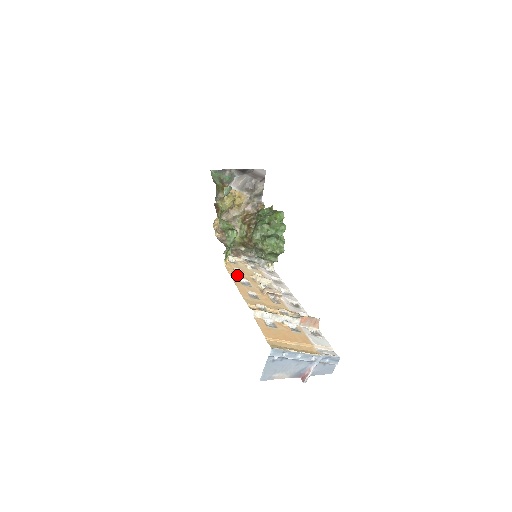
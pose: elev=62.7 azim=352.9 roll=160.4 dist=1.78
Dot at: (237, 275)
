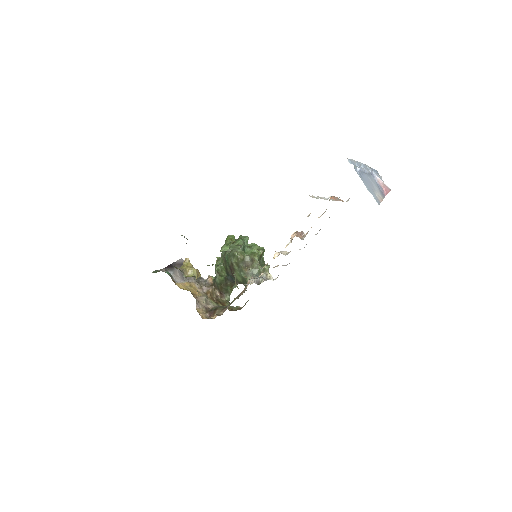
Dot at: occluded
